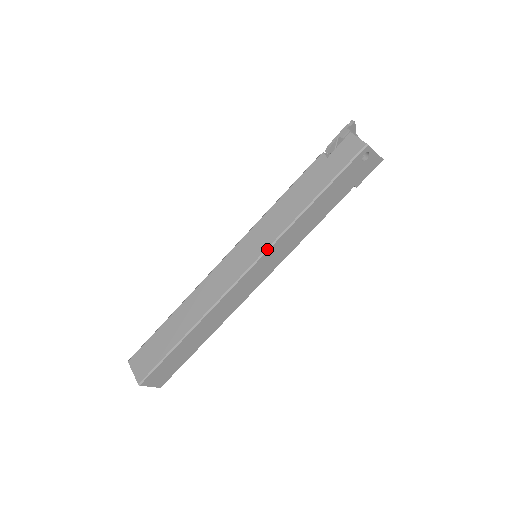
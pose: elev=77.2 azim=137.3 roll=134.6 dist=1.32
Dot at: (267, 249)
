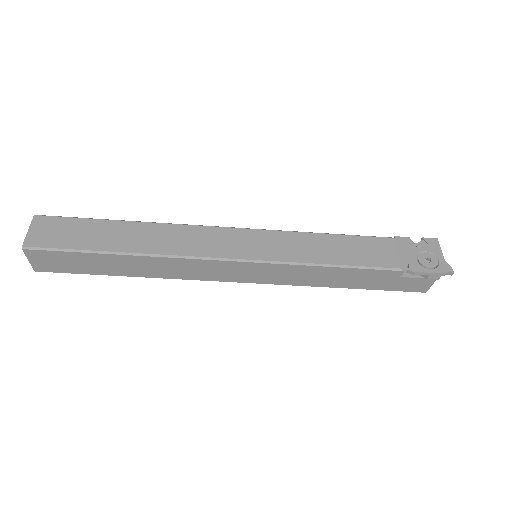
Dot at: occluded
